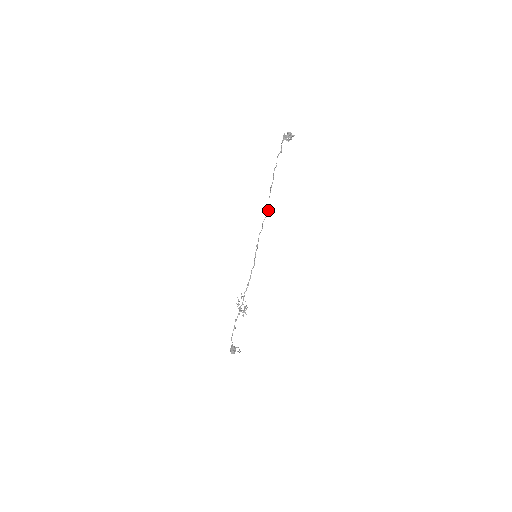
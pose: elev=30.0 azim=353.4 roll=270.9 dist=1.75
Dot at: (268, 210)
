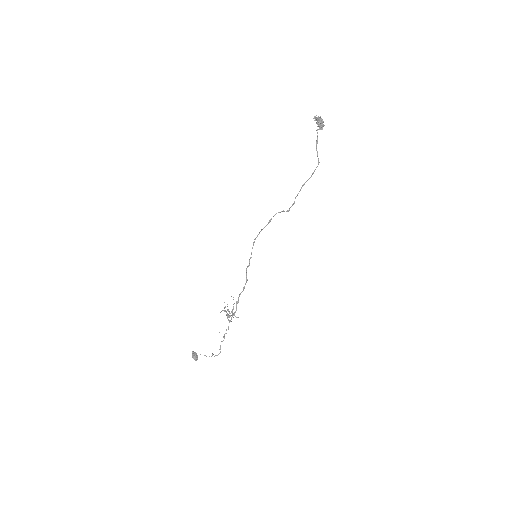
Dot at: occluded
